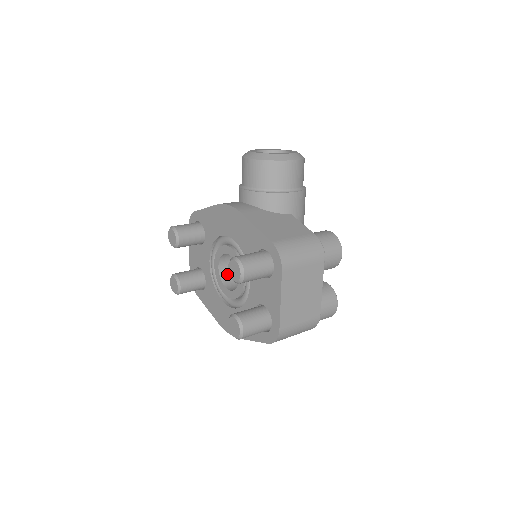
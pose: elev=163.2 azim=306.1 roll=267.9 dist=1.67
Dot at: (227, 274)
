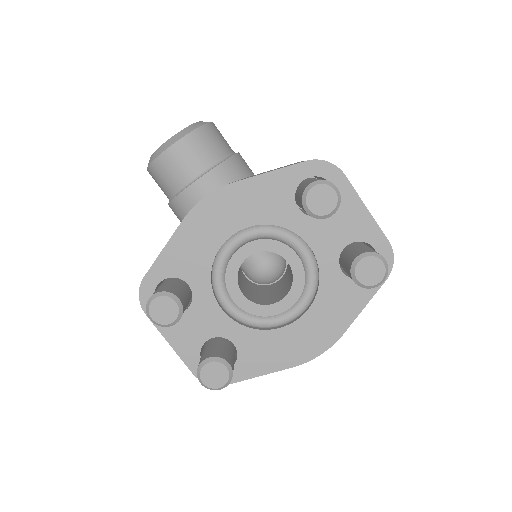
Dot at: (253, 299)
